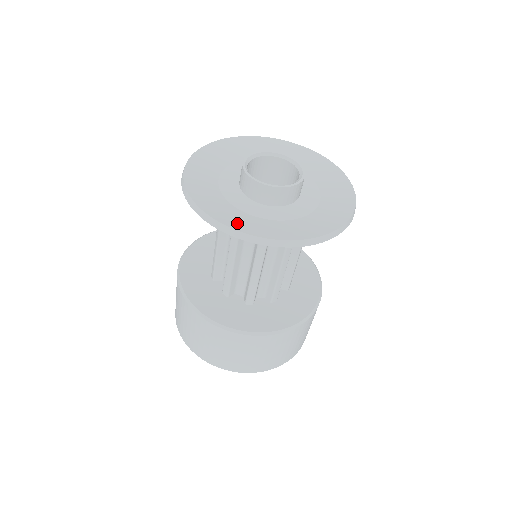
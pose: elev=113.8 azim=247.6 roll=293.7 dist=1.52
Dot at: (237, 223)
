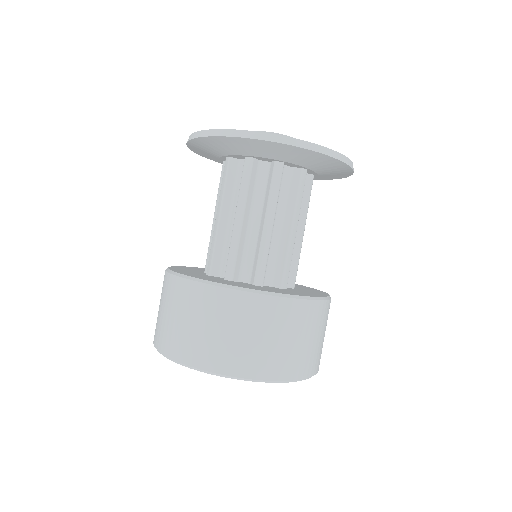
Dot at: occluded
